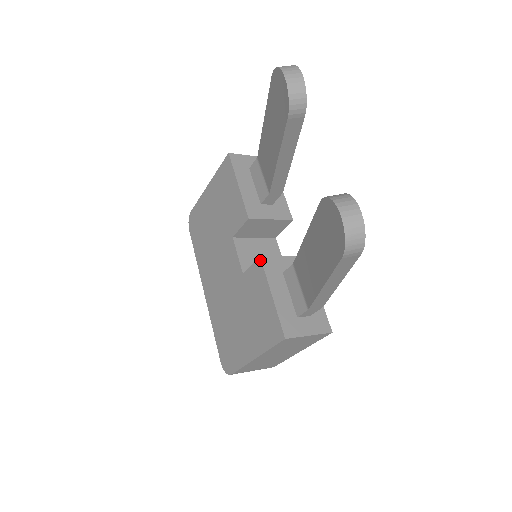
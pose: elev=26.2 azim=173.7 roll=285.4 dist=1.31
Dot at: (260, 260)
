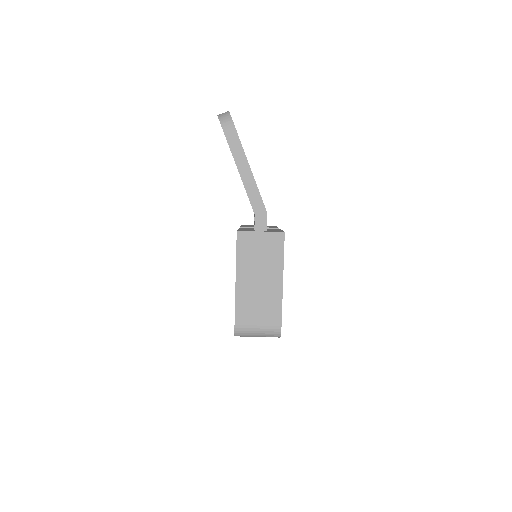
Dot at: occluded
